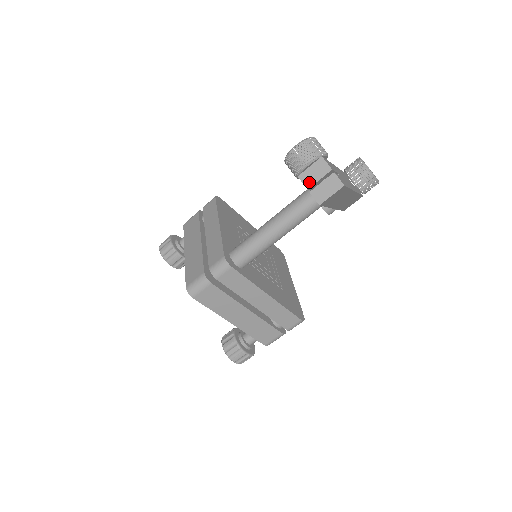
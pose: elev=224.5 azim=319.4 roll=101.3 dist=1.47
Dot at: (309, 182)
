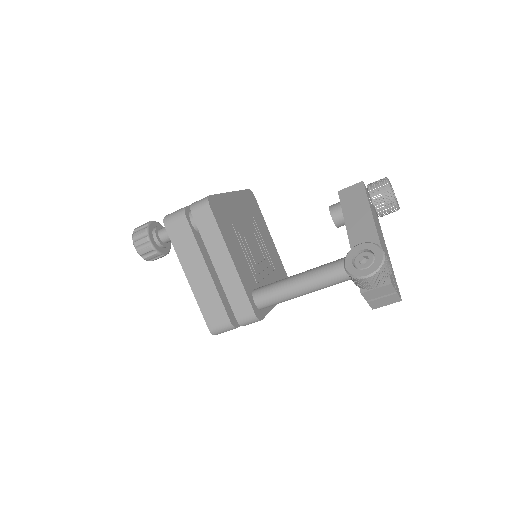
Dot at: (370, 297)
